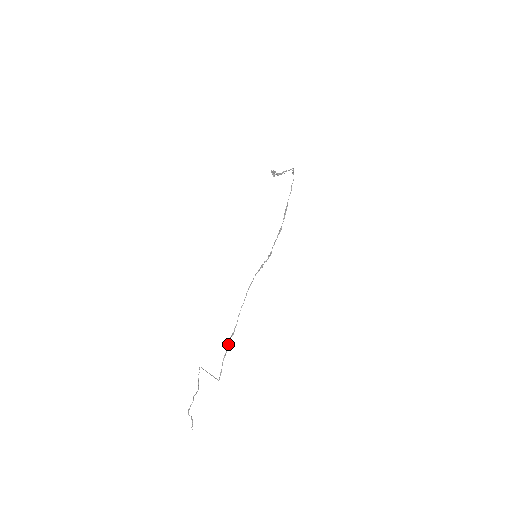
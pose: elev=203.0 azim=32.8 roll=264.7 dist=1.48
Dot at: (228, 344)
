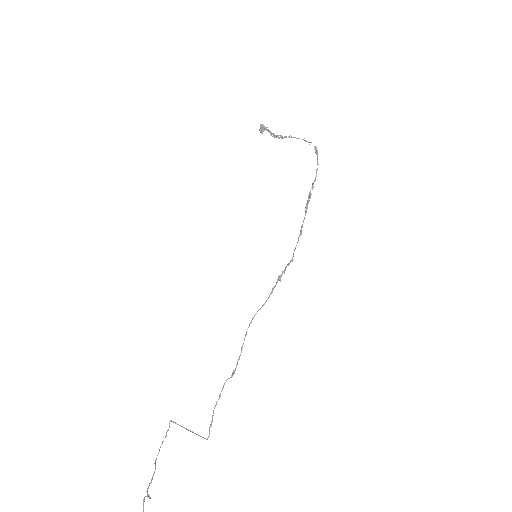
Dot at: (223, 386)
